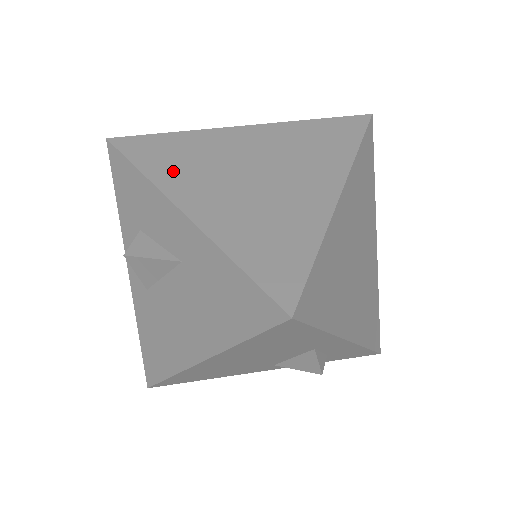
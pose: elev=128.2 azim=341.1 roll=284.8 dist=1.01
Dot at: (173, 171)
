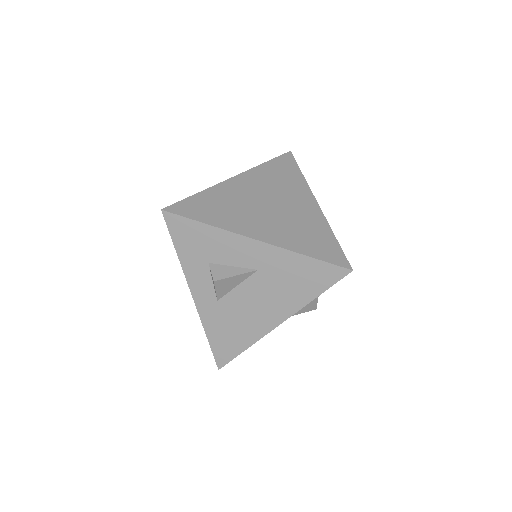
Dot at: (227, 218)
